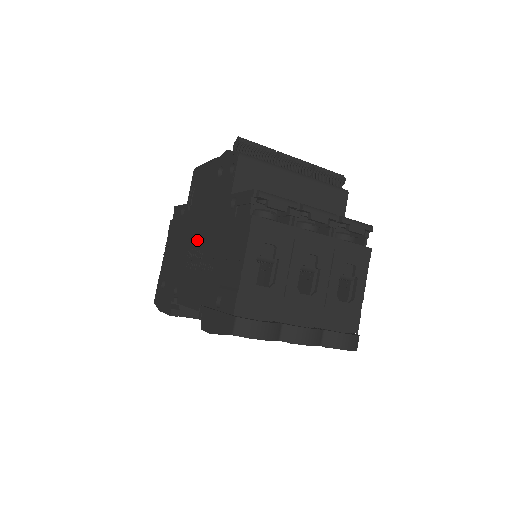
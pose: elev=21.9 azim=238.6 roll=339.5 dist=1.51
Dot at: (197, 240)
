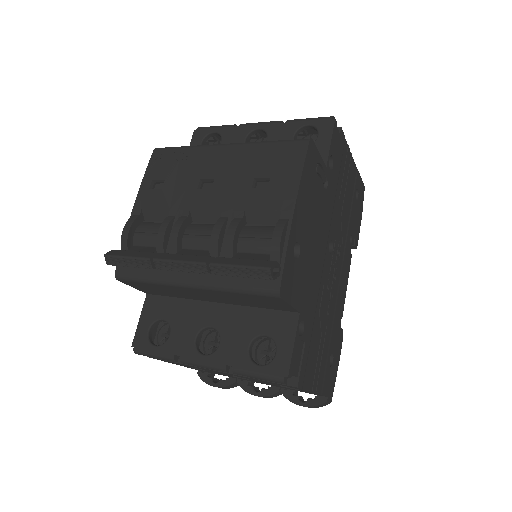
Dot at: occluded
